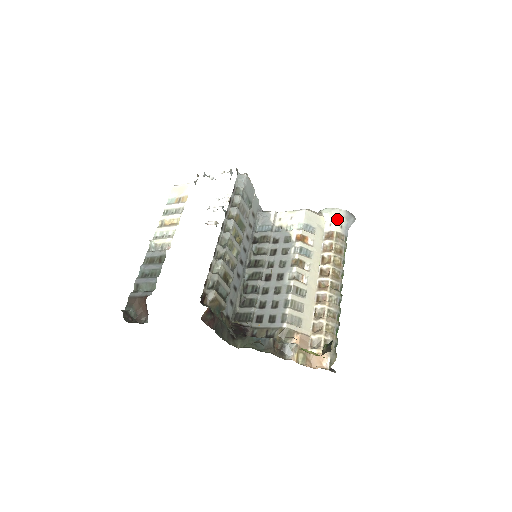
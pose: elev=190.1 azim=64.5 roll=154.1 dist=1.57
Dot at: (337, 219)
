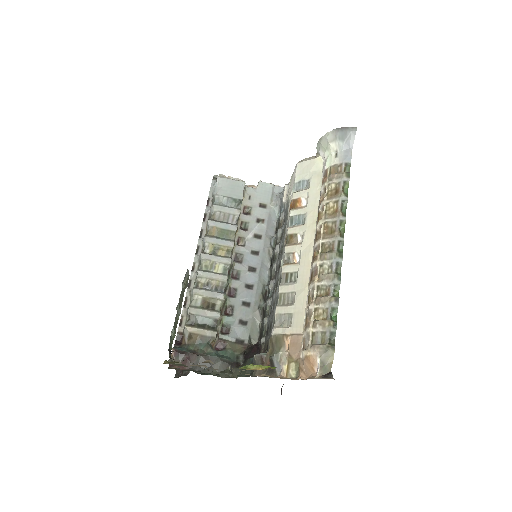
Dot at: (329, 149)
